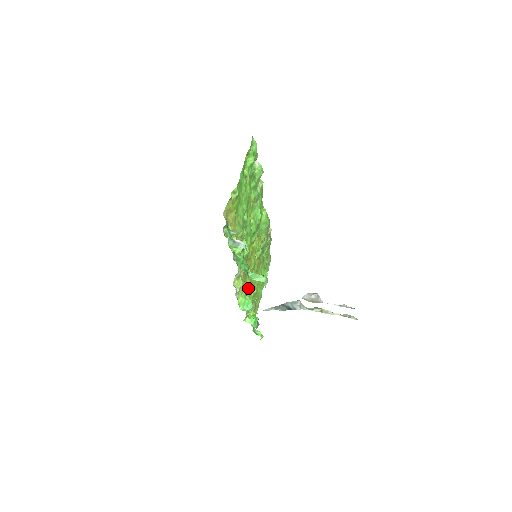
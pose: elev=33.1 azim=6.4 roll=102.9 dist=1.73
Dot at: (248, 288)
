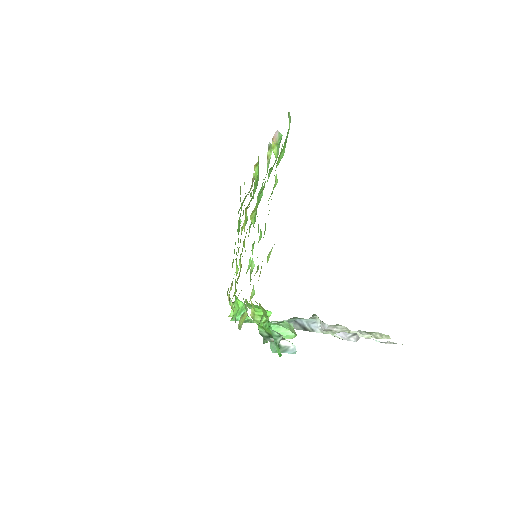
Dot at: (236, 282)
